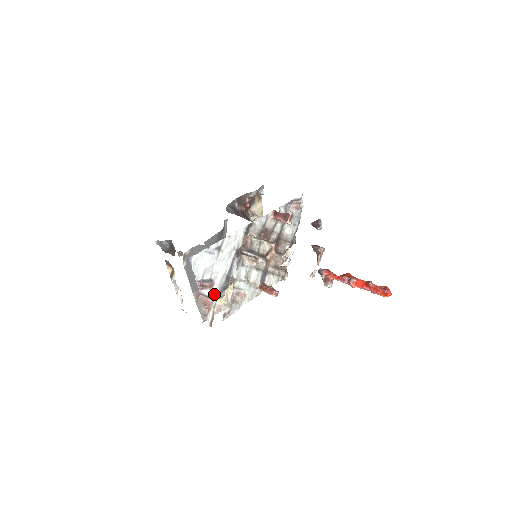
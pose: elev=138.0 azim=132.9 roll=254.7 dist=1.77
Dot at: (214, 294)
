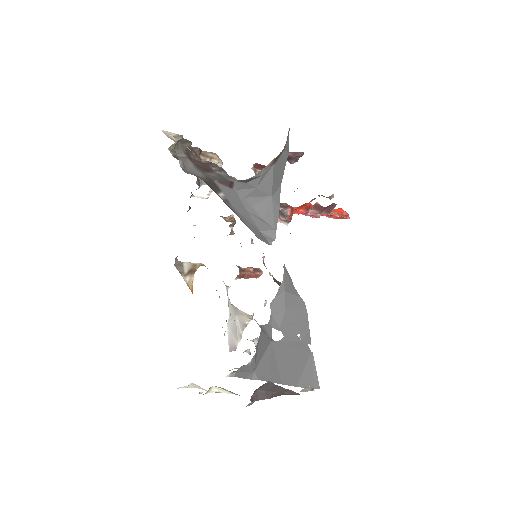
Dot at: occluded
